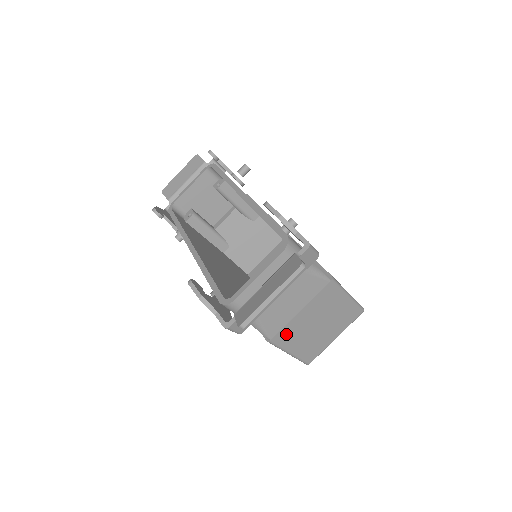
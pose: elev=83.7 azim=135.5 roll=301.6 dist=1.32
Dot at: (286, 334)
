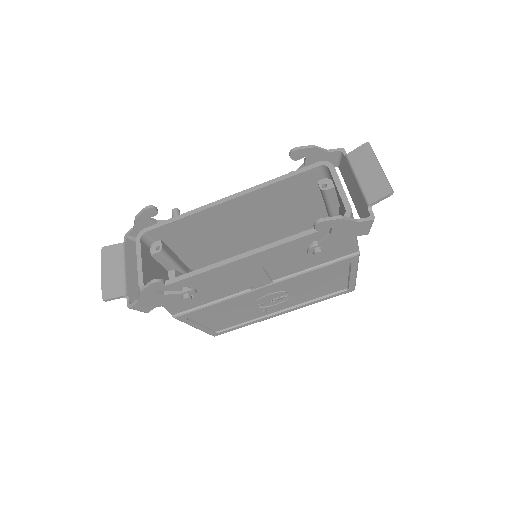
Dot at: occluded
